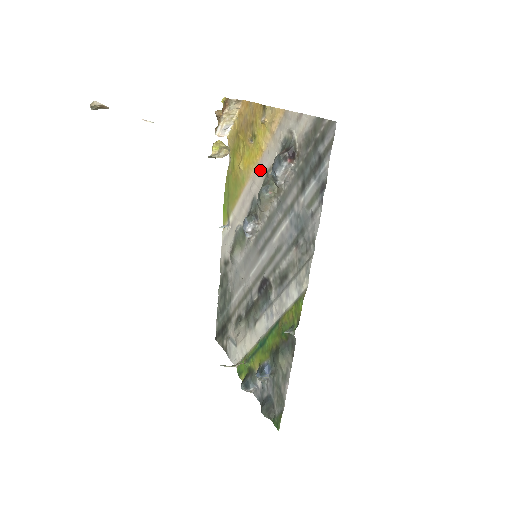
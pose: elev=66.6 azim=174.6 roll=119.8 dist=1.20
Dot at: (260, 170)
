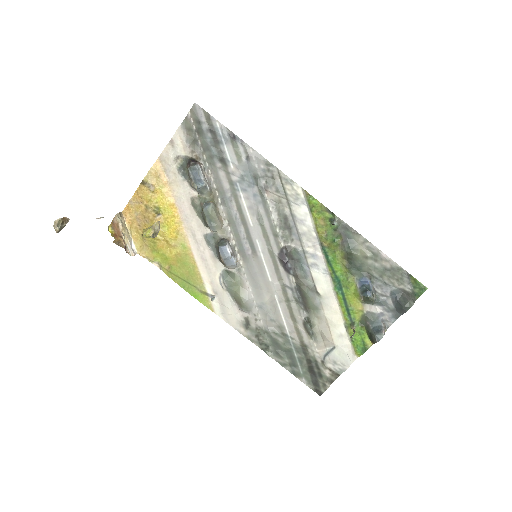
Dot at: (187, 216)
